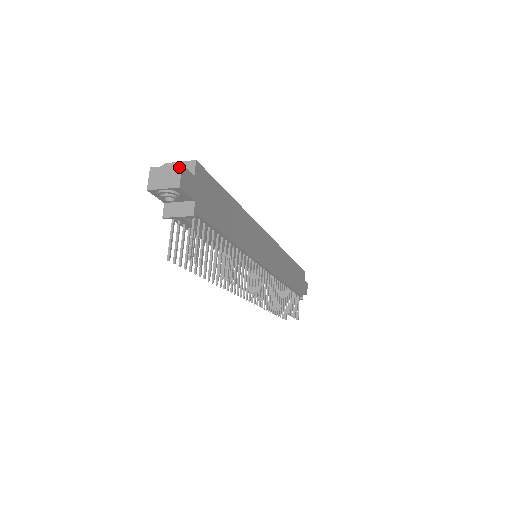
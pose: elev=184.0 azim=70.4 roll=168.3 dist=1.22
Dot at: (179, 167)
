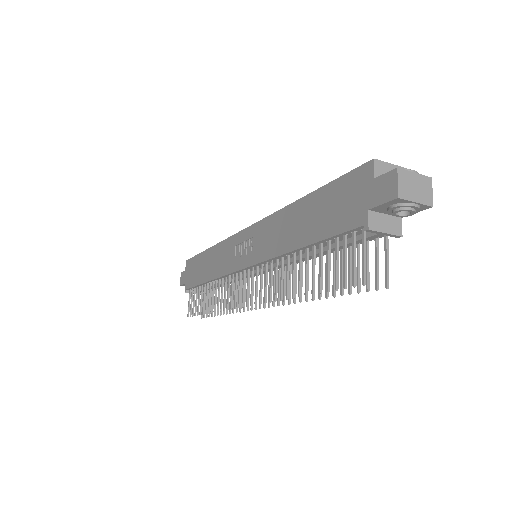
Dot at: (430, 180)
